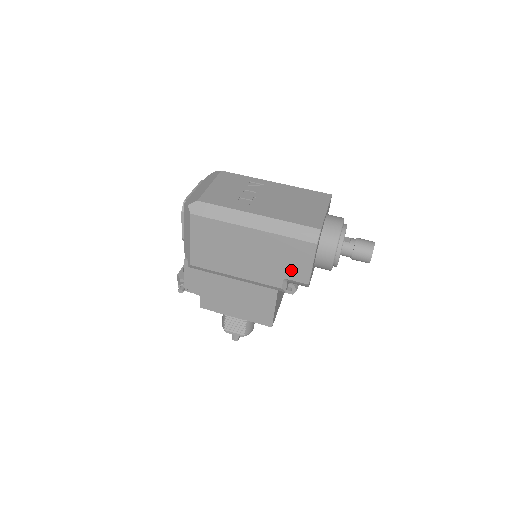
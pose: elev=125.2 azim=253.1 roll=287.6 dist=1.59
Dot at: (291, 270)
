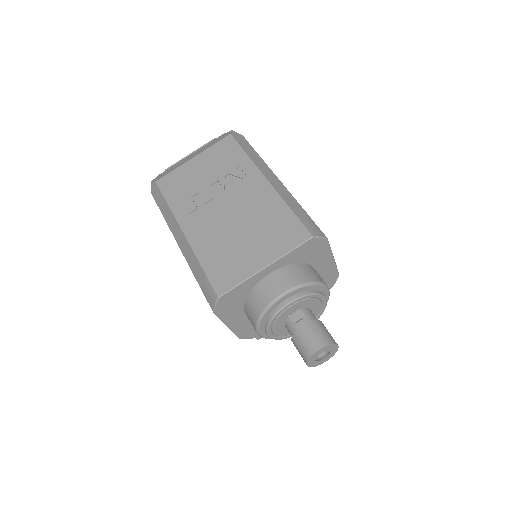
Dot at: occluded
